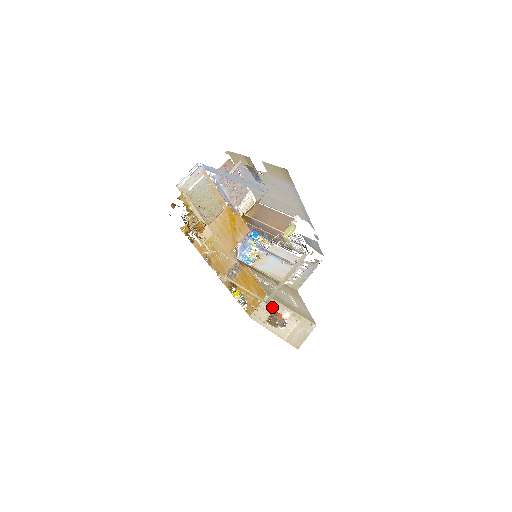
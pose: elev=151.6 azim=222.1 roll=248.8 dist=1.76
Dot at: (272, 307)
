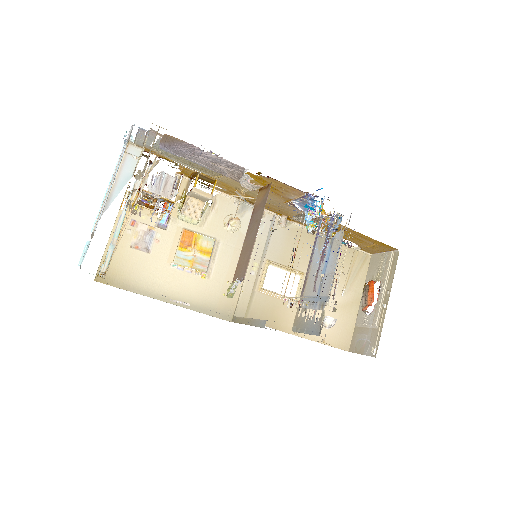
Dot at: (384, 273)
